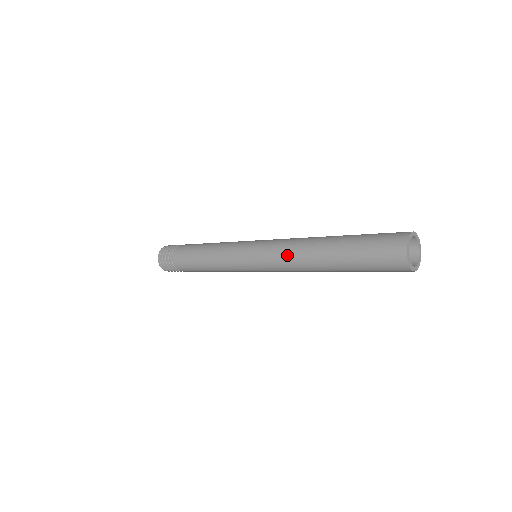
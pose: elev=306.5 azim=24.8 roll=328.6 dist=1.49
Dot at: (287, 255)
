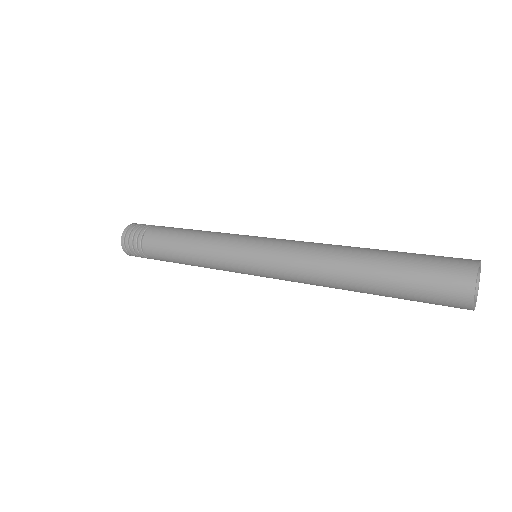
Dot at: (308, 248)
